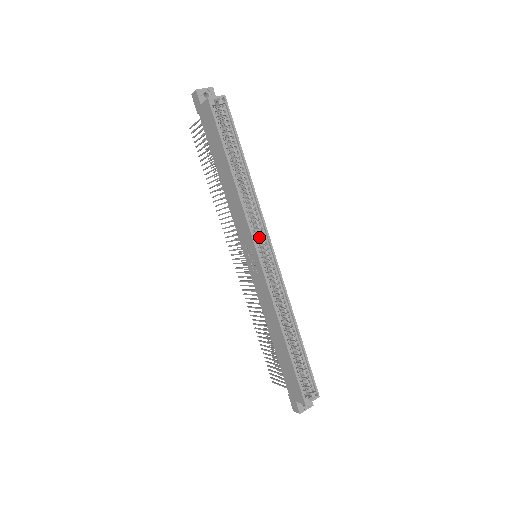
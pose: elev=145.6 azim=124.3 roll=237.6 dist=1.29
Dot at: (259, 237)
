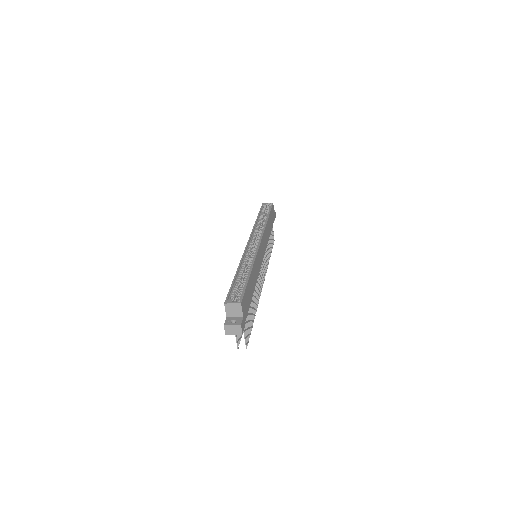
Dot at: occluded
